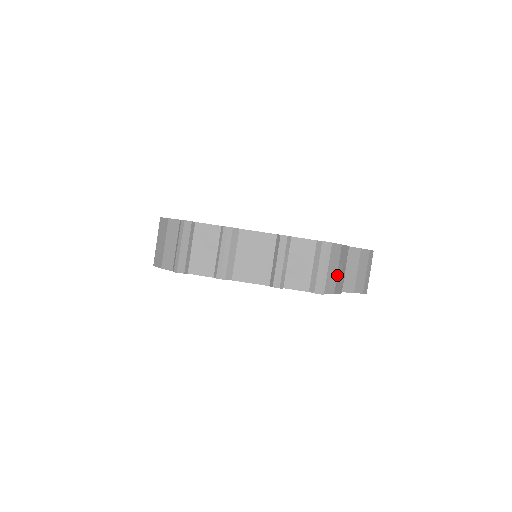
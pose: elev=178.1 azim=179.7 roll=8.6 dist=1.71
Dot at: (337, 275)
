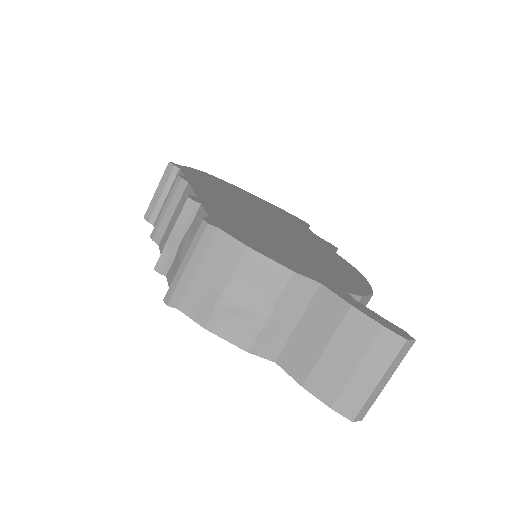
Dot at: (220, 297)
